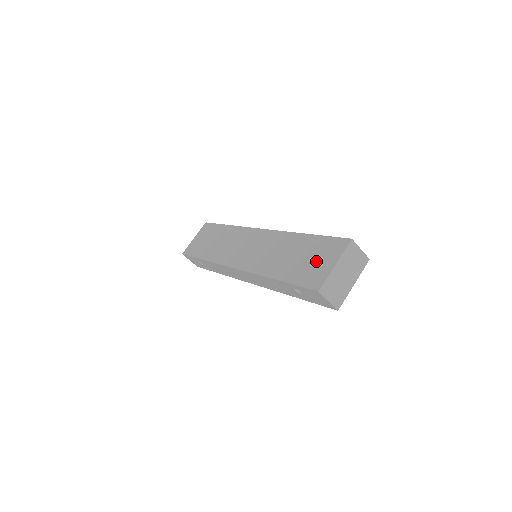
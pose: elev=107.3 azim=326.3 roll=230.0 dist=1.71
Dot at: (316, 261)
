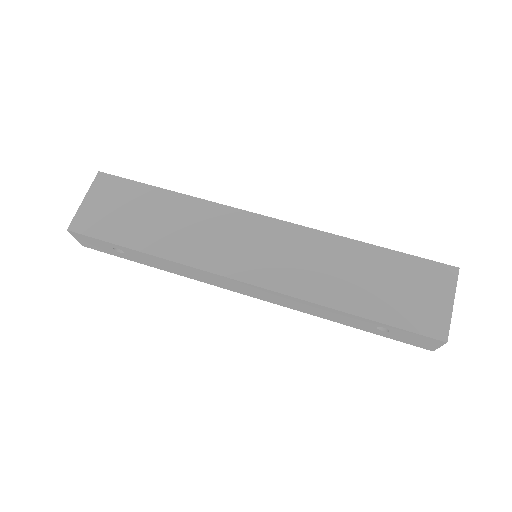
Dot at: (417, 294)
